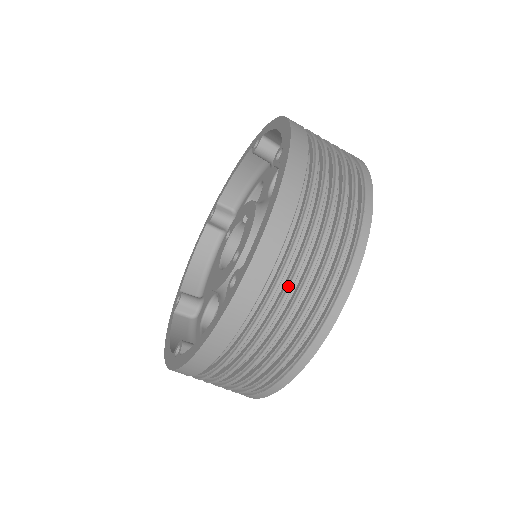
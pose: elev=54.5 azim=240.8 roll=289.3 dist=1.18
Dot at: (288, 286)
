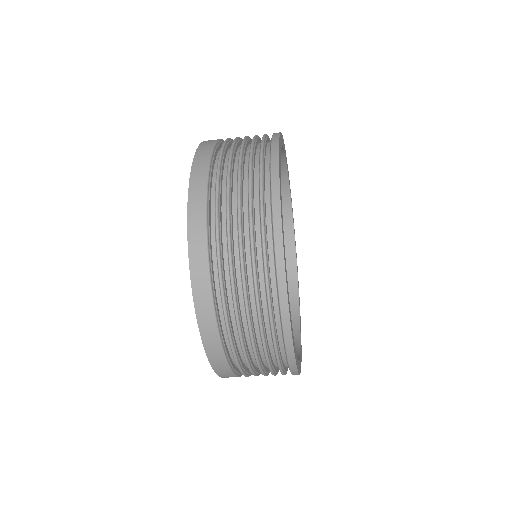
Dot at: (227, 251)
